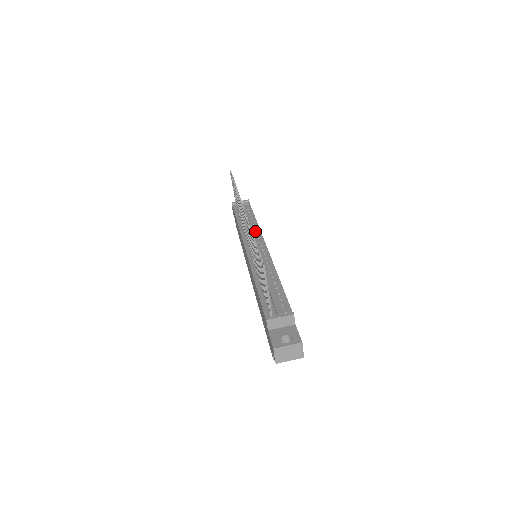
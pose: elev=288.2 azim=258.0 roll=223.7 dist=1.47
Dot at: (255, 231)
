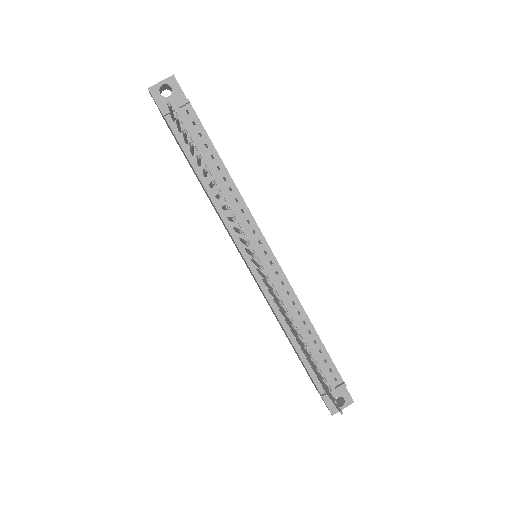
Dot at: (240, 210)
